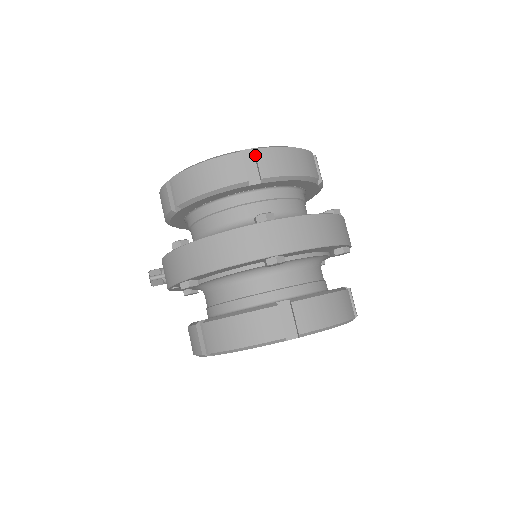
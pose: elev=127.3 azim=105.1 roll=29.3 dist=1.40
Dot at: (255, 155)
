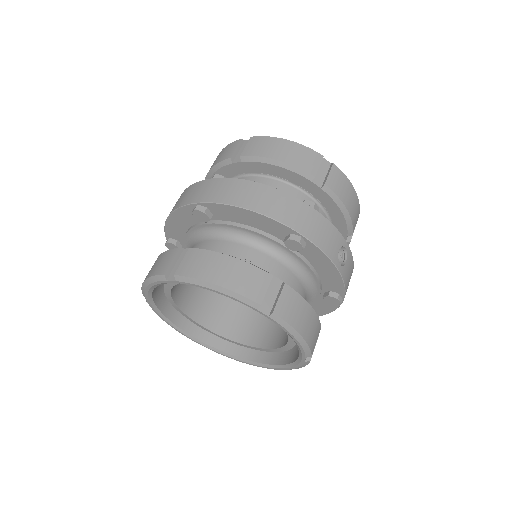
Dot at: (249, 141)
